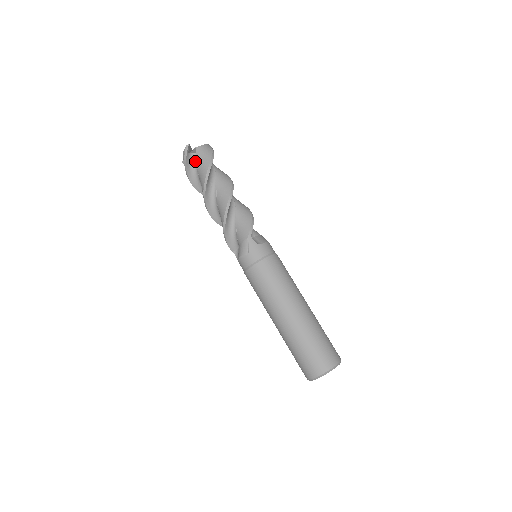
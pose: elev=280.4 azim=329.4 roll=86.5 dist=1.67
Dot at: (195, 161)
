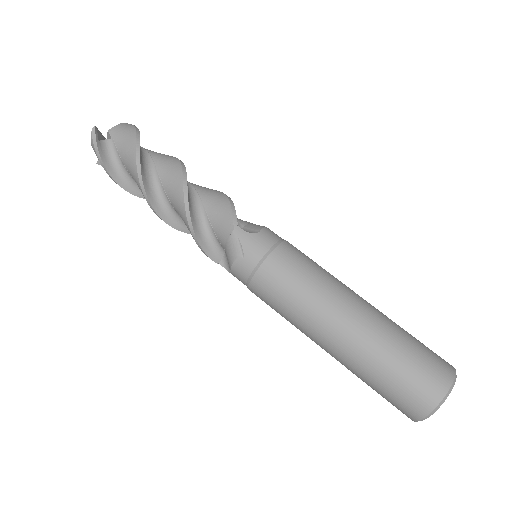
Dot at: (114, 150)
